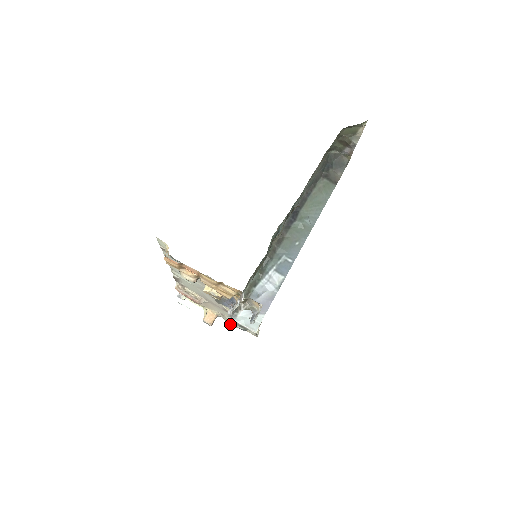
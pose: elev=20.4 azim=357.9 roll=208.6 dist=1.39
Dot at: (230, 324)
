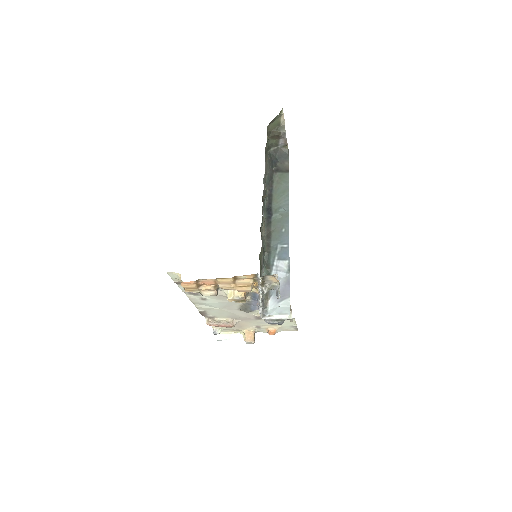
Dot at: (269, 332)
